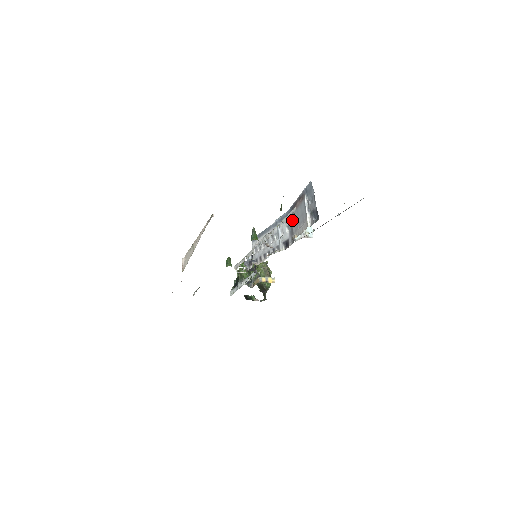
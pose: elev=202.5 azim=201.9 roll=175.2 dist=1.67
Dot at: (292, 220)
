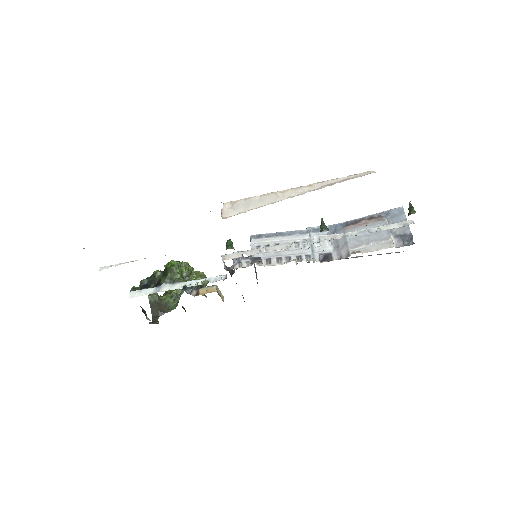
Dot at: occluded
